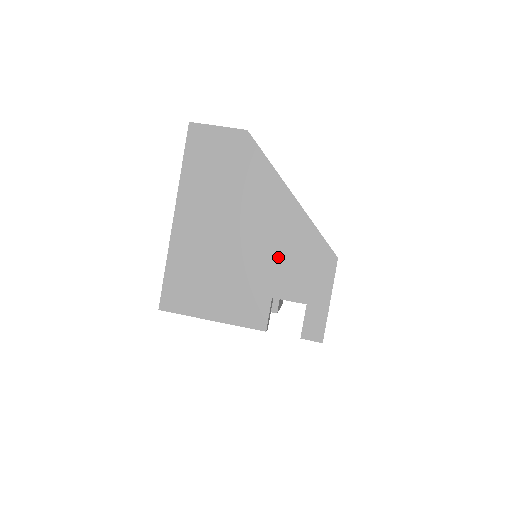
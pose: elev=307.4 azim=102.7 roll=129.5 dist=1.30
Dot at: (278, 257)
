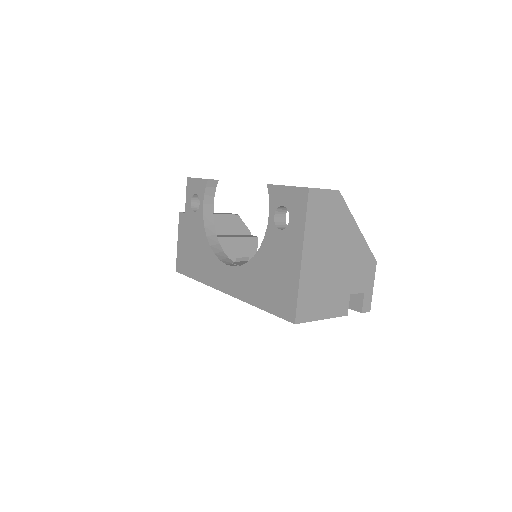
Dot at: (353, 269)
